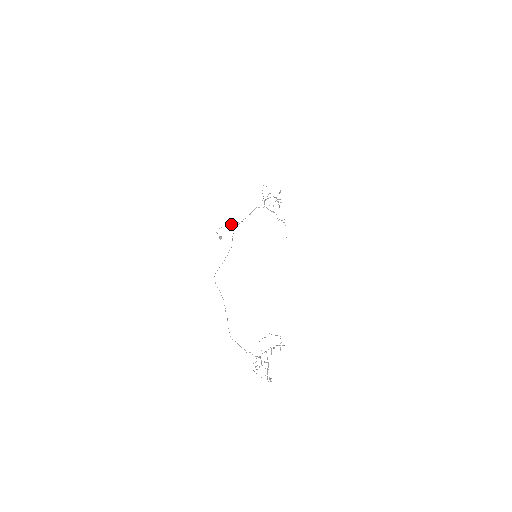
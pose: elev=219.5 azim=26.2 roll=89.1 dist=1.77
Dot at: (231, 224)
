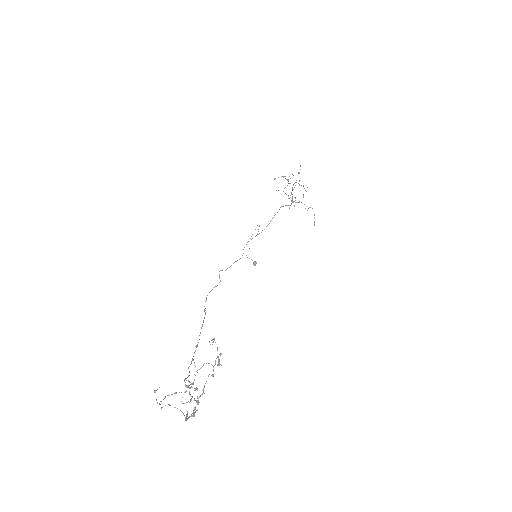
Dot at: occluded
